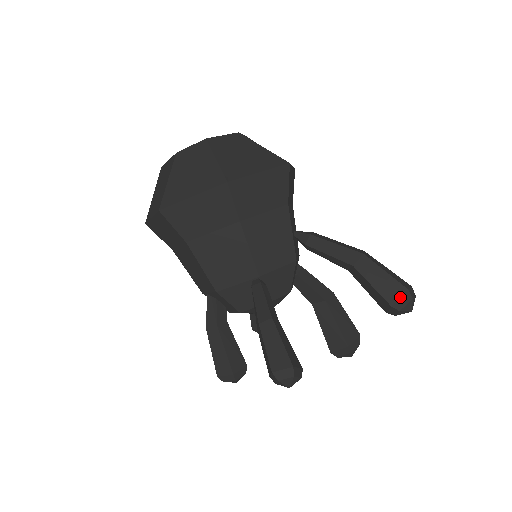
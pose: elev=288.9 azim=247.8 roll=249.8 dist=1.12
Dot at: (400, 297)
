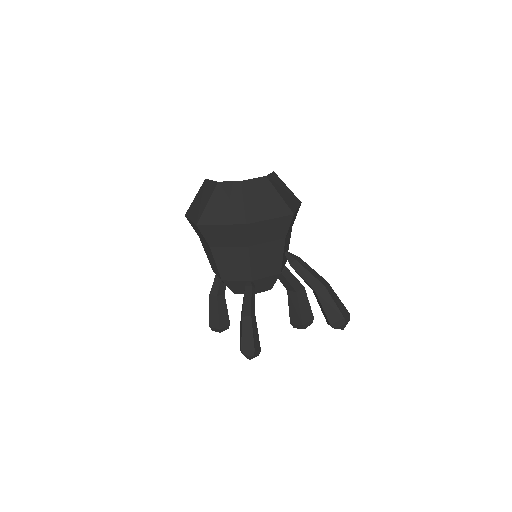
Dot at: (338, 321)
